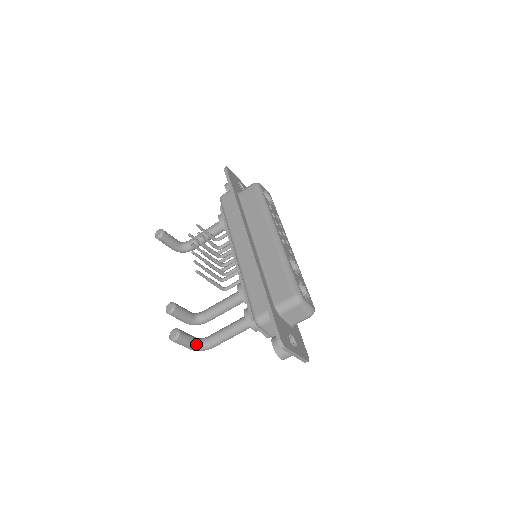
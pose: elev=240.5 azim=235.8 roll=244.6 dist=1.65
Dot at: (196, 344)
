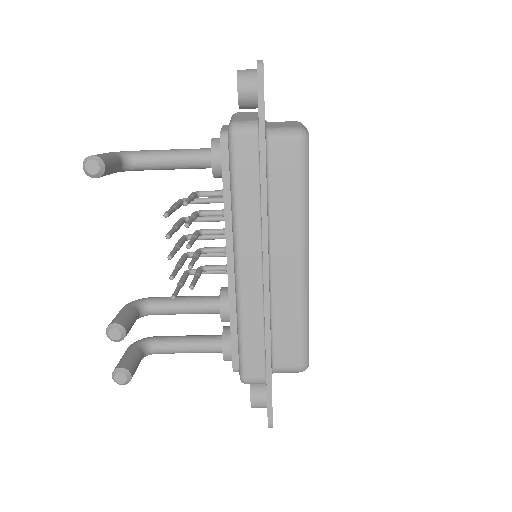
Dot at: occluded
